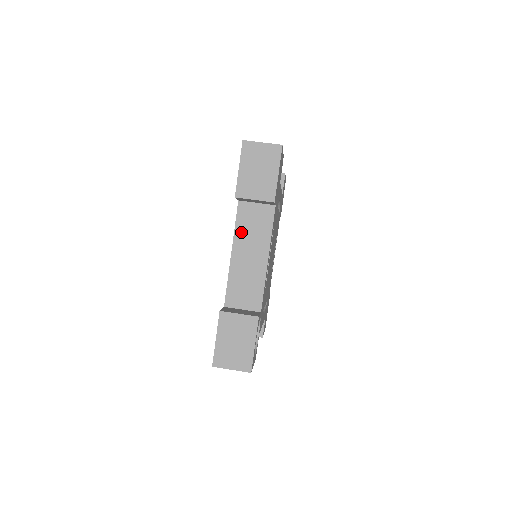
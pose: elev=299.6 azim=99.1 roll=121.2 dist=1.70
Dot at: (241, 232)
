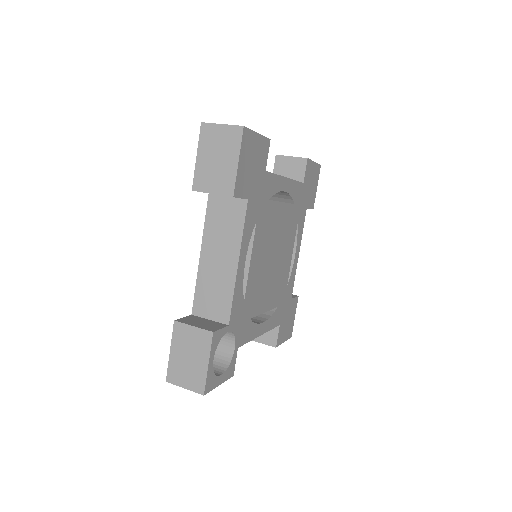
Dot at: (210, 230)
